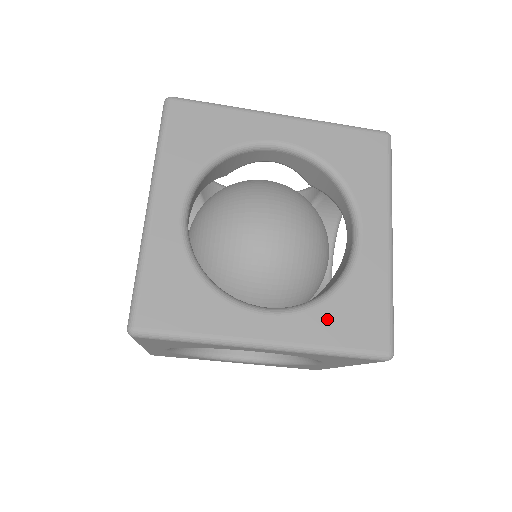
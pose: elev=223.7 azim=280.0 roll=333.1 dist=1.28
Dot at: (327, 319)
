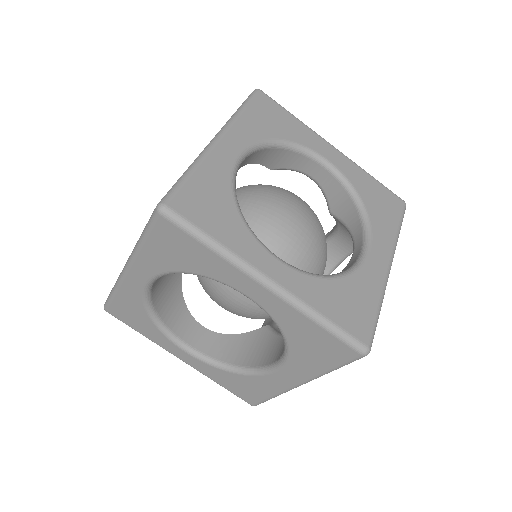
Dot at: (325, 292)
